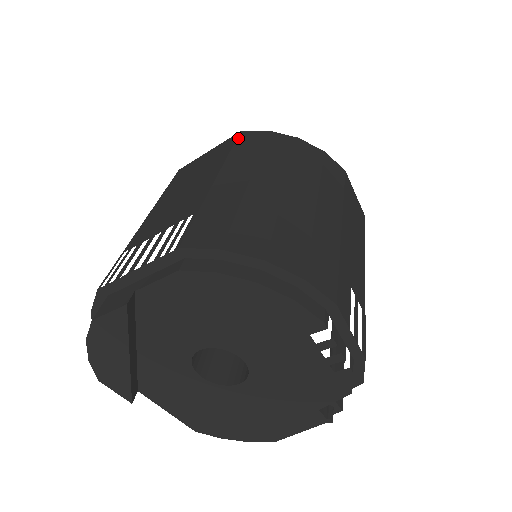
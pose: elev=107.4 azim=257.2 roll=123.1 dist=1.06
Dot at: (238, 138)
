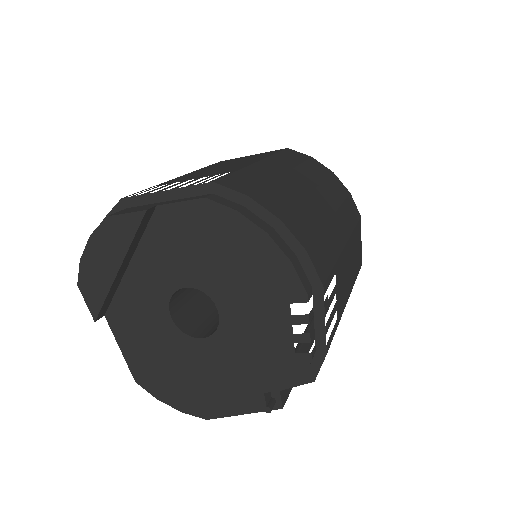
Dot at: (284, 150)
